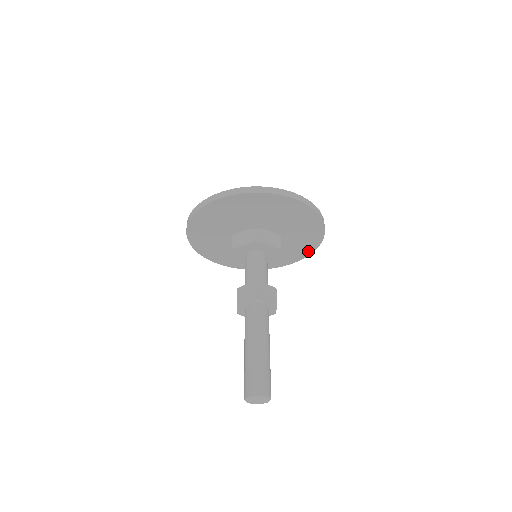
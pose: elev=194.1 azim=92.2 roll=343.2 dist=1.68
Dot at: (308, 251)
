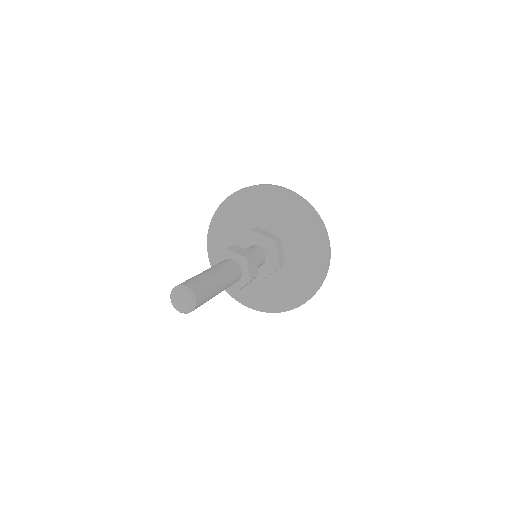
Dot at: (321, 272)
